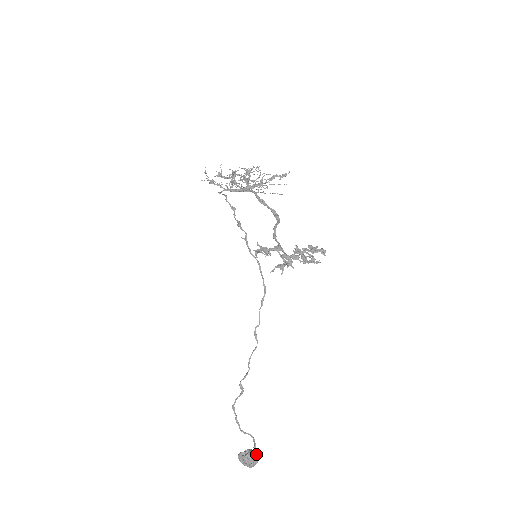
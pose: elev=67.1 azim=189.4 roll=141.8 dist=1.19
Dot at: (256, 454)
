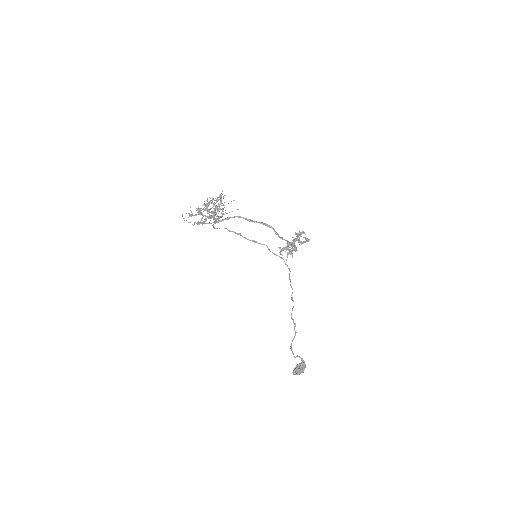
Dot at: (304, 363)
